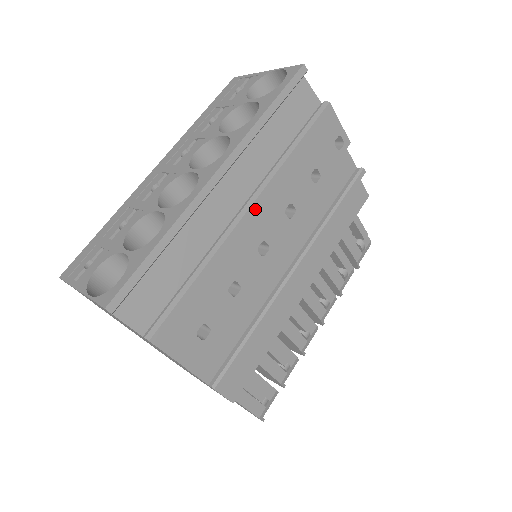
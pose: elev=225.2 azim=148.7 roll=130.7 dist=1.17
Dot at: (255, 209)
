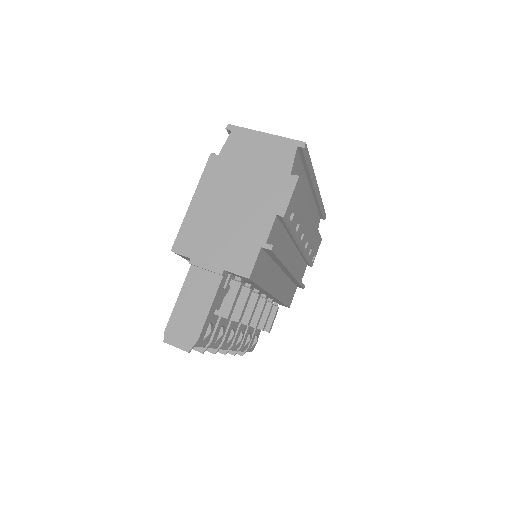
Dot at: (312, 219)
